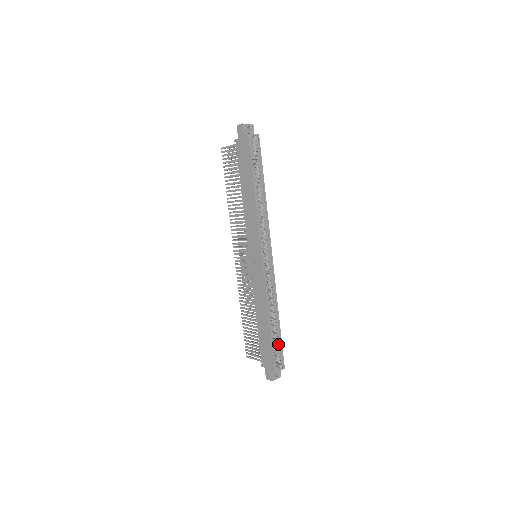
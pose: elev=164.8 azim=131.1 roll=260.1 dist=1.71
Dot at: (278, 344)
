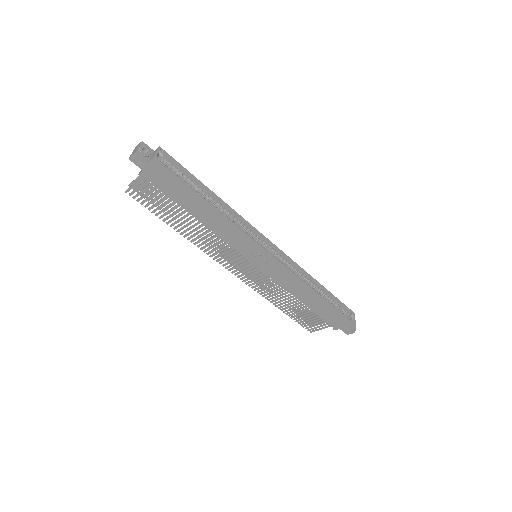
Dot at: (336, 303)
